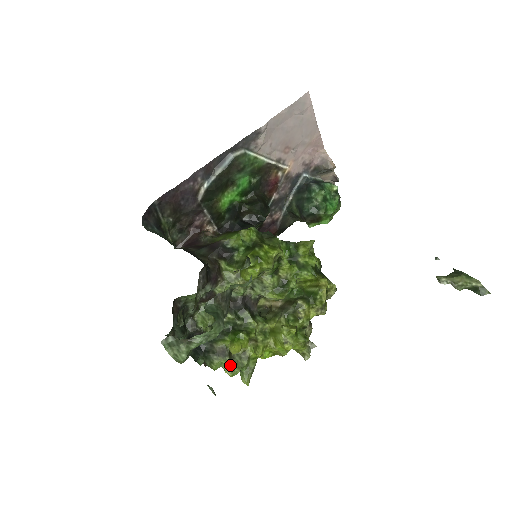
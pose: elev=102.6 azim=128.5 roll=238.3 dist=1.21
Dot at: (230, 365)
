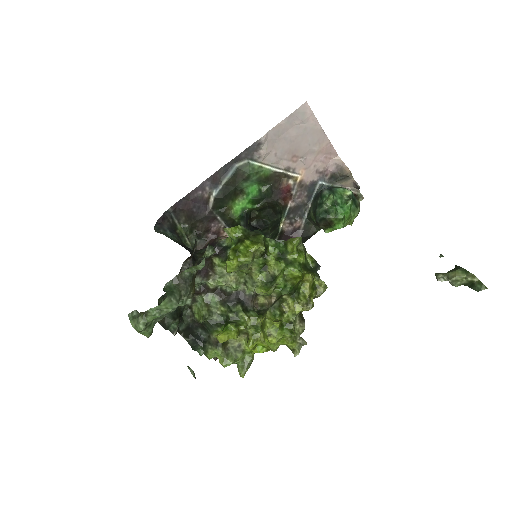
Dot at: (223, 355)
